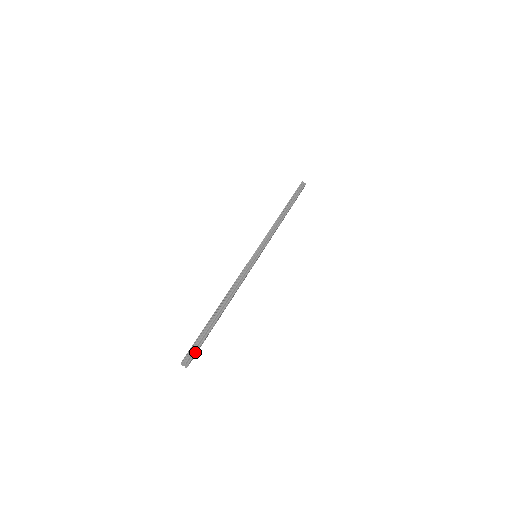
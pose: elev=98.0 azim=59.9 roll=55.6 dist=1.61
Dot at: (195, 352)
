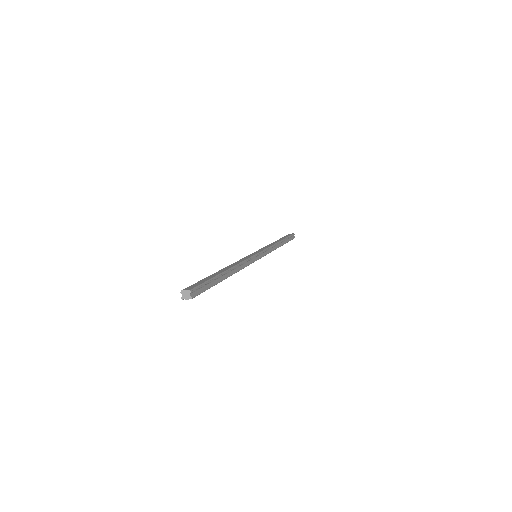
Dot at: (200, 293)
